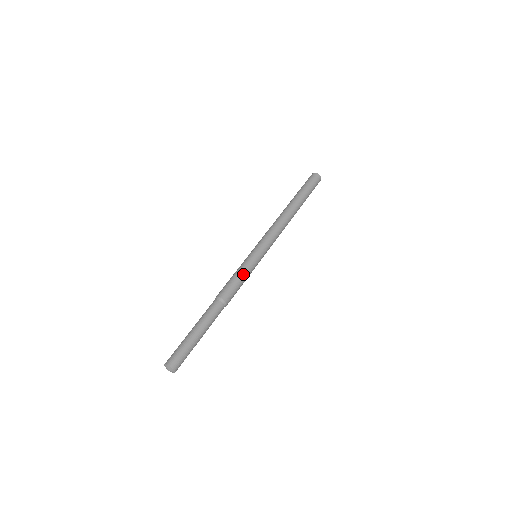
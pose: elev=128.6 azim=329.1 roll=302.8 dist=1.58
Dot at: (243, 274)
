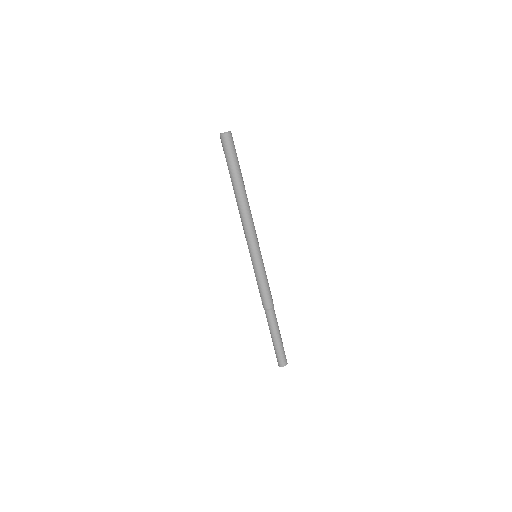
Dot at: (267, 279)
